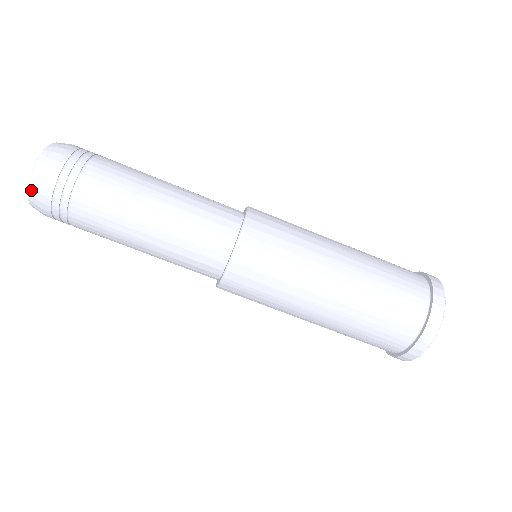
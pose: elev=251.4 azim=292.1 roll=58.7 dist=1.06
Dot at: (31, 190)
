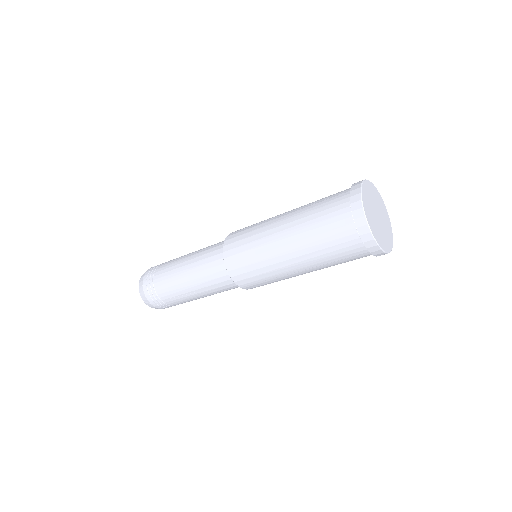
Dot at: (147, 304)
